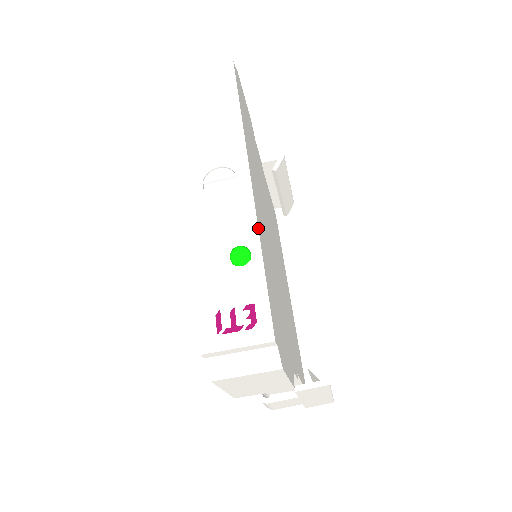
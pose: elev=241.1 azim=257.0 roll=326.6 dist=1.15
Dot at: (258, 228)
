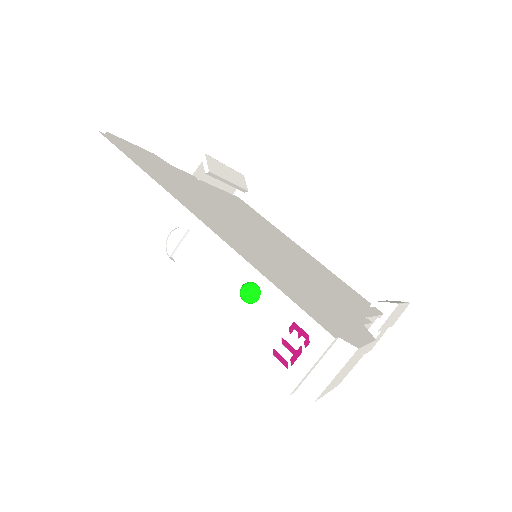
Dot at: (243, 258)
